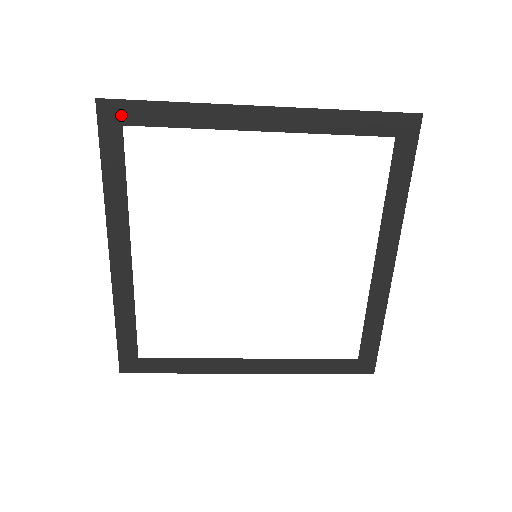
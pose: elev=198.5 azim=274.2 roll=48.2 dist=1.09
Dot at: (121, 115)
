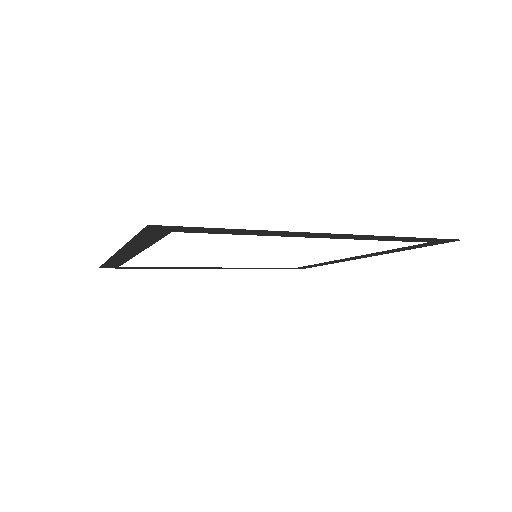
Dot at: (174, 229)
